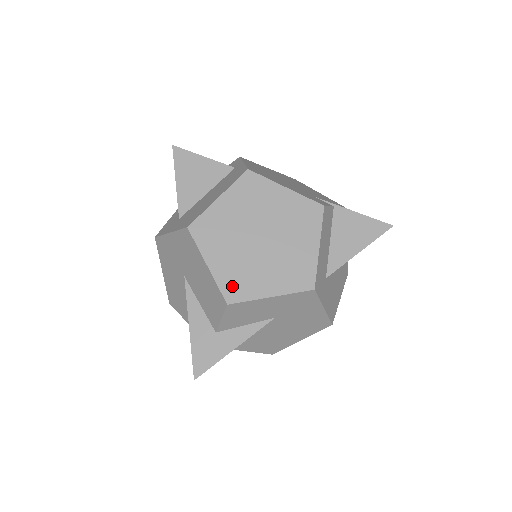
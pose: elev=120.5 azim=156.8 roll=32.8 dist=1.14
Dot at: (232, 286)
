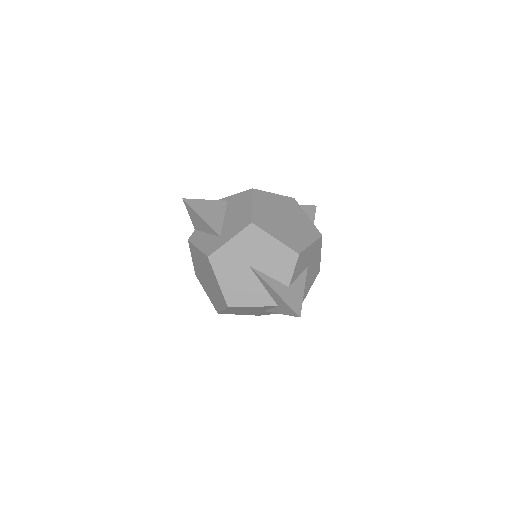
Dot at: (293, 245)
